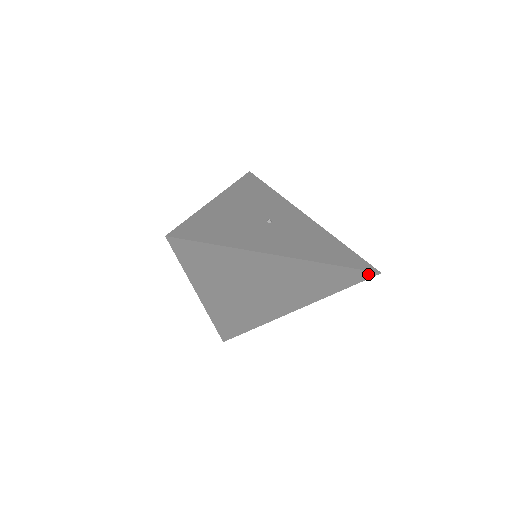
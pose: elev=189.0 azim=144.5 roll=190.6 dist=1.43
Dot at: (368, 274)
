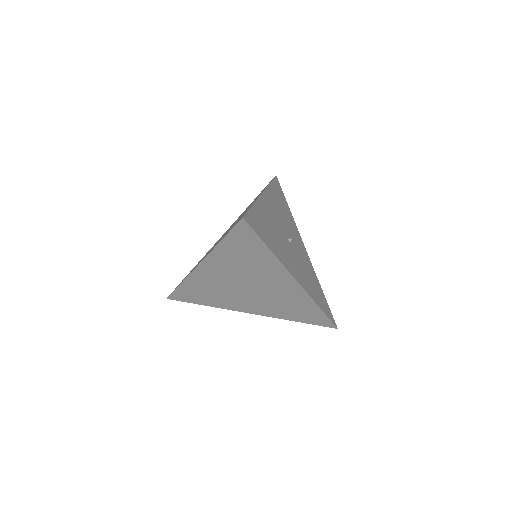
Dot at: (330, 324)
